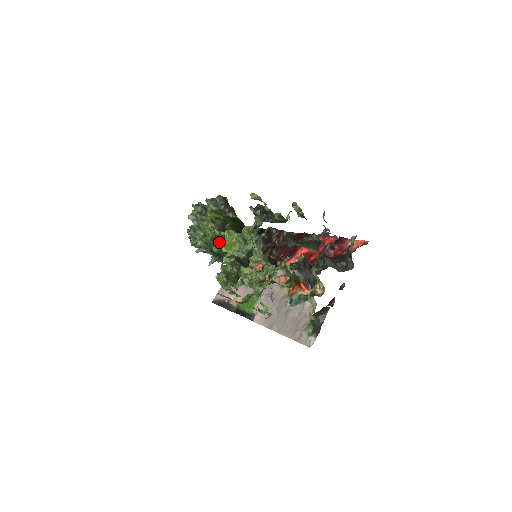
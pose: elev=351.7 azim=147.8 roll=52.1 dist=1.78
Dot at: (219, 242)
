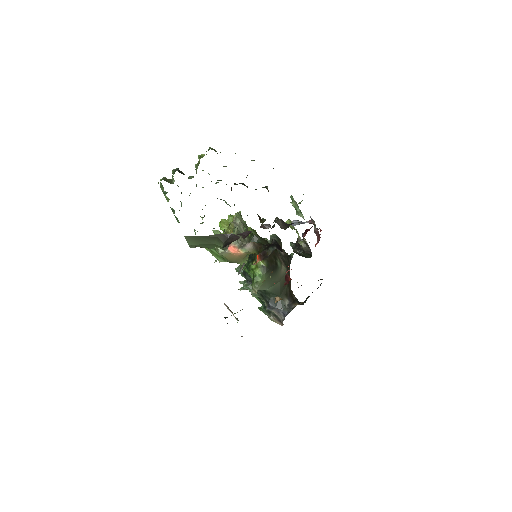
Dot at: occluded
